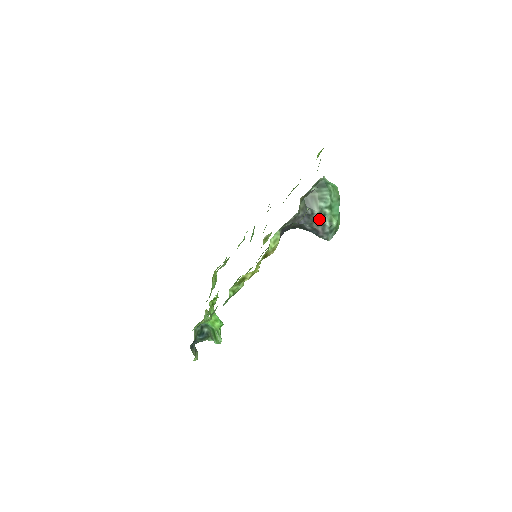
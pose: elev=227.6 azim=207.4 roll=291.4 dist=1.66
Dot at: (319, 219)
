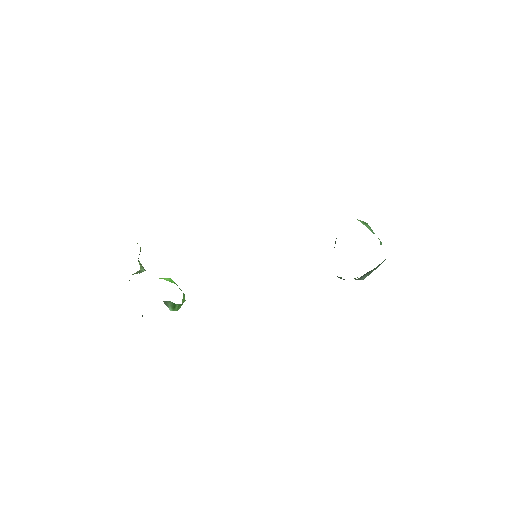
Dot at: occluded
